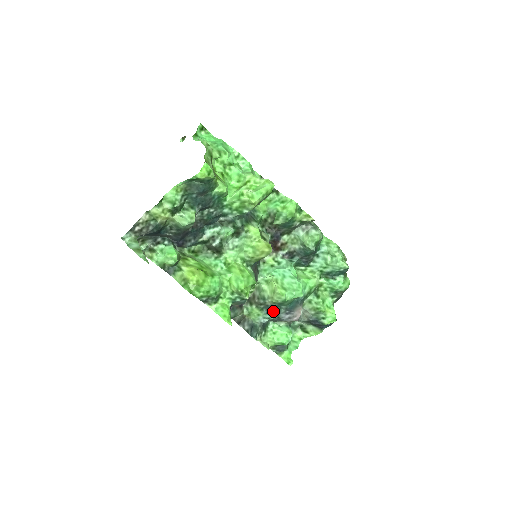
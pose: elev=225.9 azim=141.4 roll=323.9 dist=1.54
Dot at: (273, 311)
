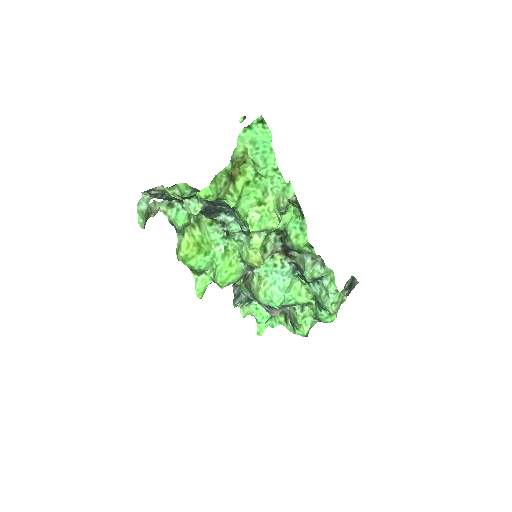
Dot at: occluded
